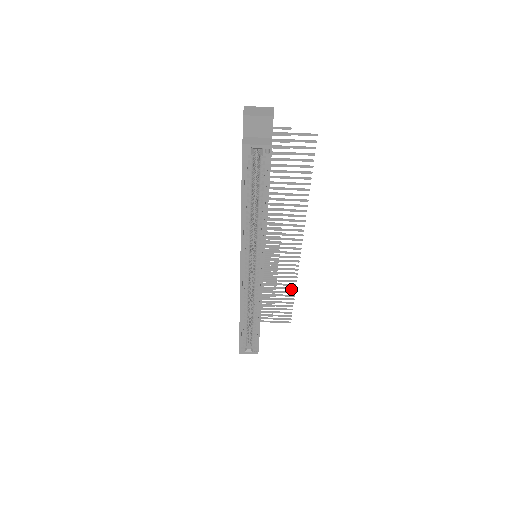
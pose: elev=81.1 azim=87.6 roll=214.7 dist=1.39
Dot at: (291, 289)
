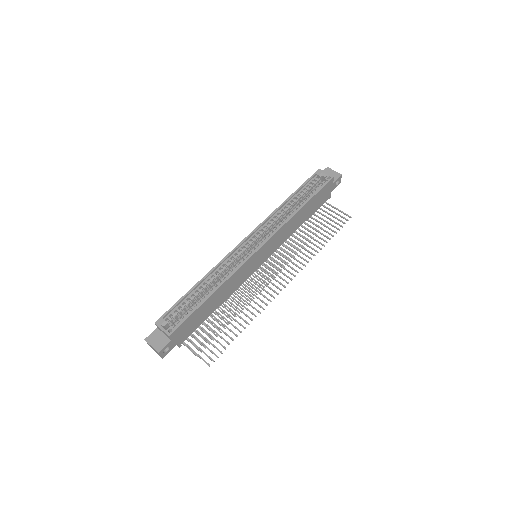
Dot at: (246, 322)
